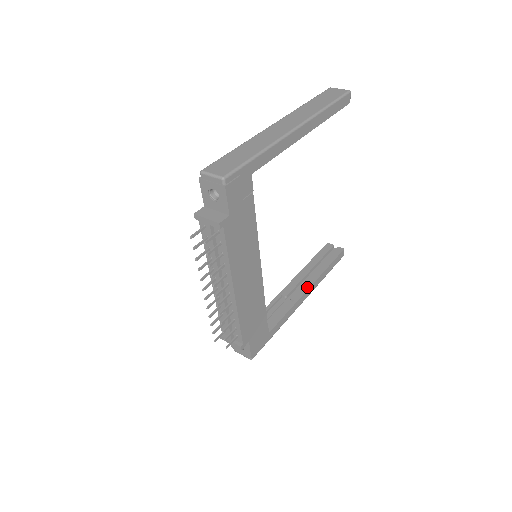
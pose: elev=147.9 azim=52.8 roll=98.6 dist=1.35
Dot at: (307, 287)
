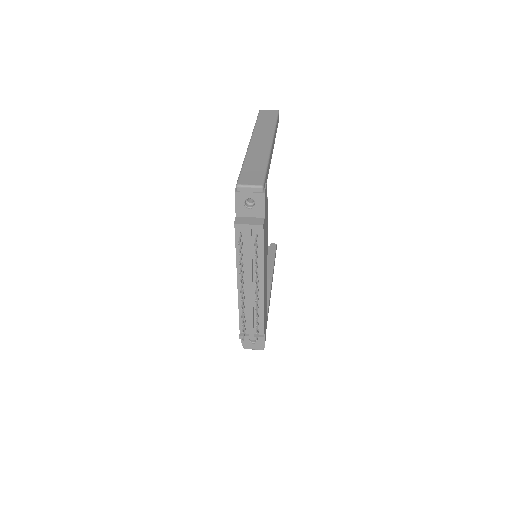
Dot at: (270, 280)
